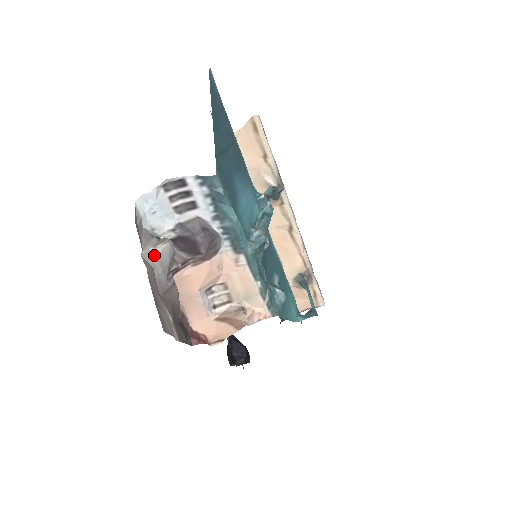
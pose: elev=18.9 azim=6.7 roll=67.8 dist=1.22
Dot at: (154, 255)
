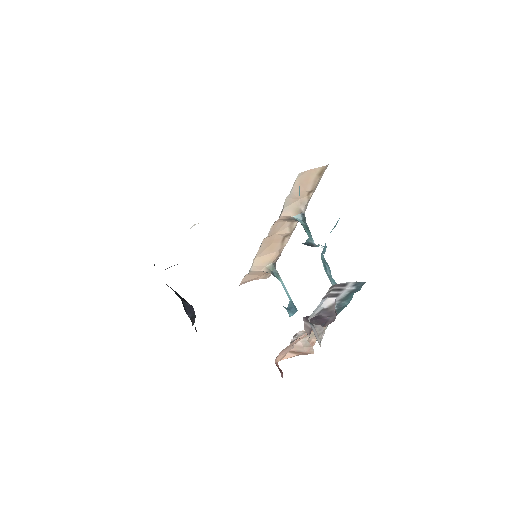
Dot at: occluded
